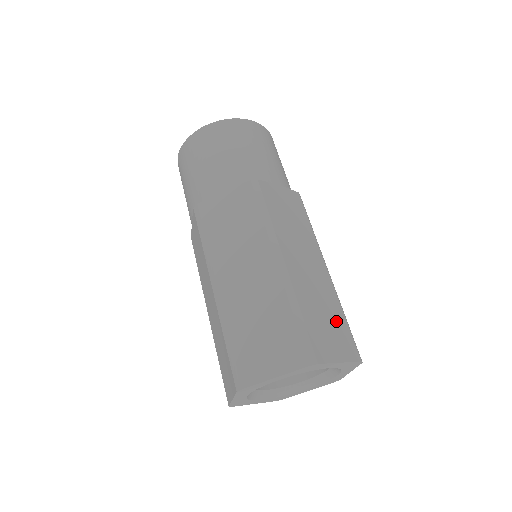
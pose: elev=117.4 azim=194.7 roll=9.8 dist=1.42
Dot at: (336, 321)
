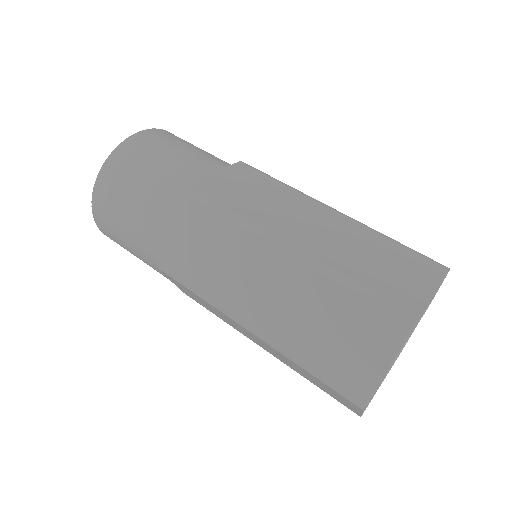
Dot at: occluded
